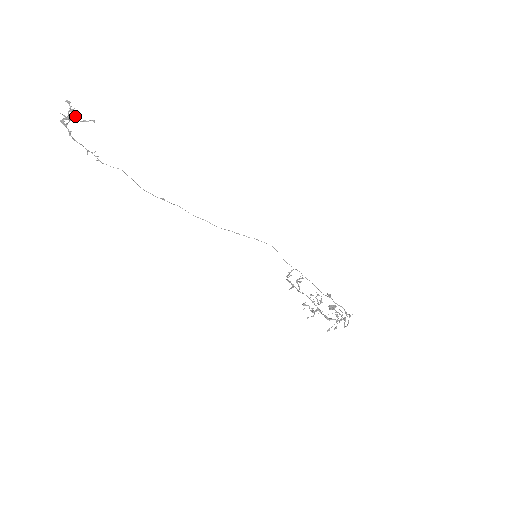
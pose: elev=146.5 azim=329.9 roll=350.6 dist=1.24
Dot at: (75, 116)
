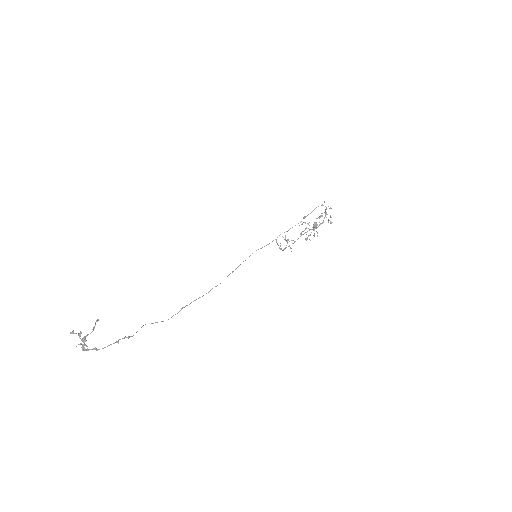
Dot at: occluded
